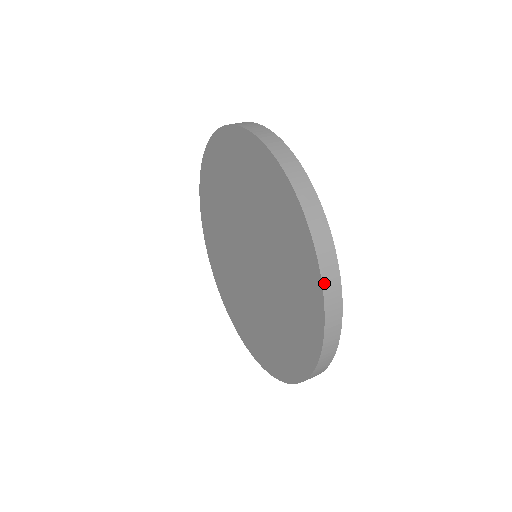
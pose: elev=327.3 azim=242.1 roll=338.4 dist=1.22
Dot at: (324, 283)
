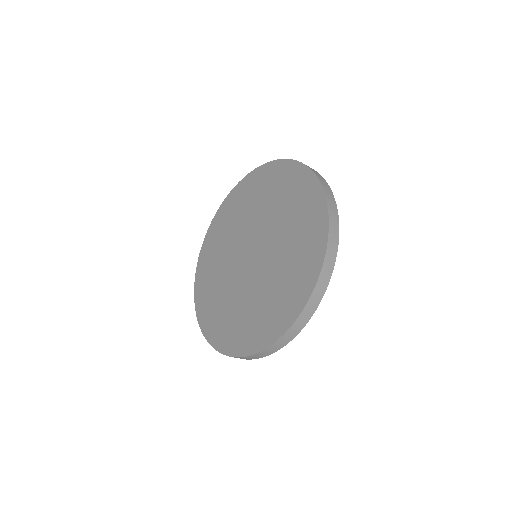
Dot at: (277, 160)
